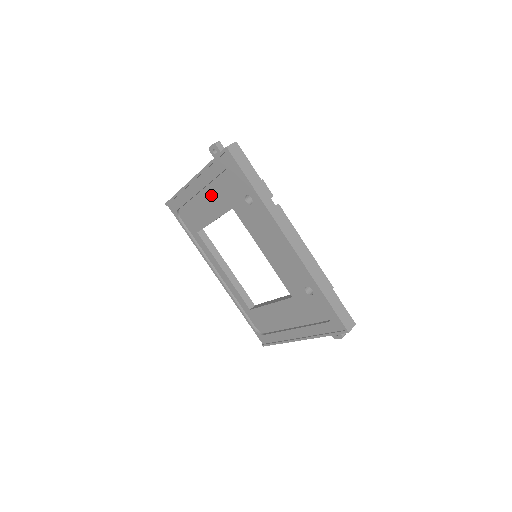
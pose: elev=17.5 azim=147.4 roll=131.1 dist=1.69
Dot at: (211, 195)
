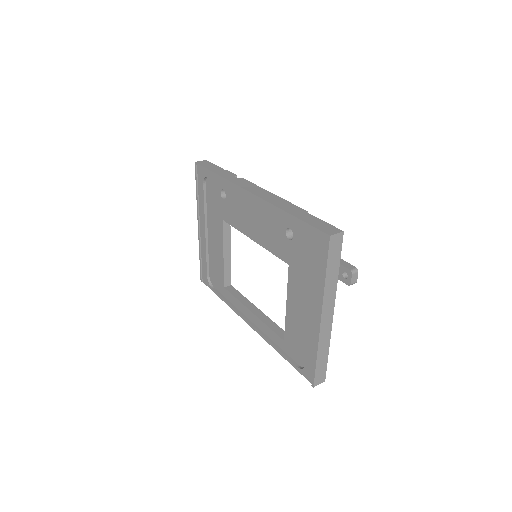
Dot at: (212, 228)
